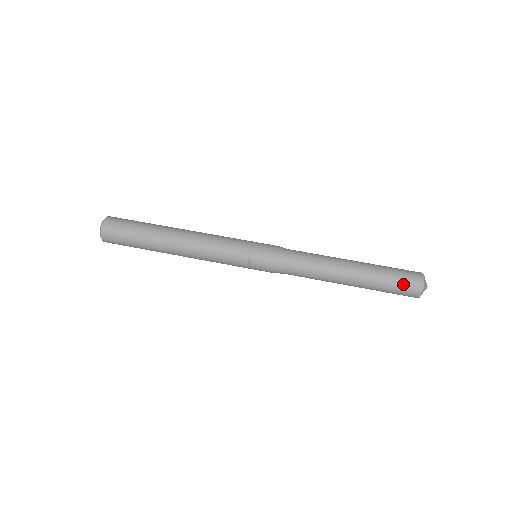
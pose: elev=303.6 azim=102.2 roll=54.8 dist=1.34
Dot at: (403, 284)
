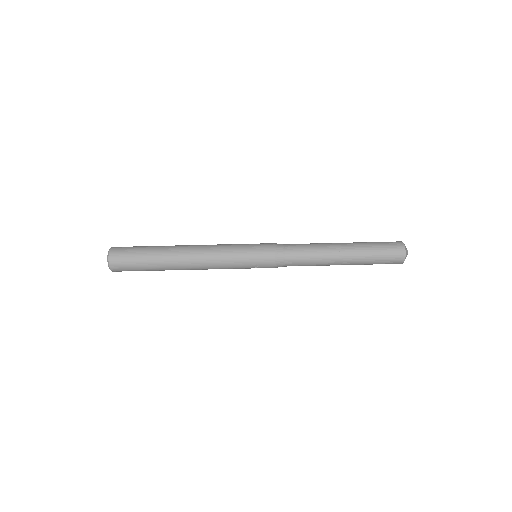
Dot at: (388, 260)
